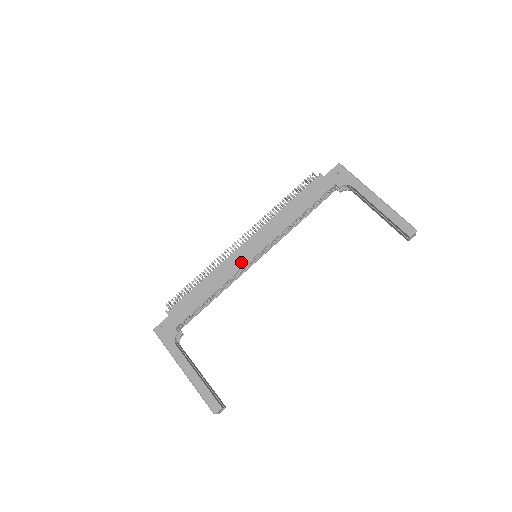
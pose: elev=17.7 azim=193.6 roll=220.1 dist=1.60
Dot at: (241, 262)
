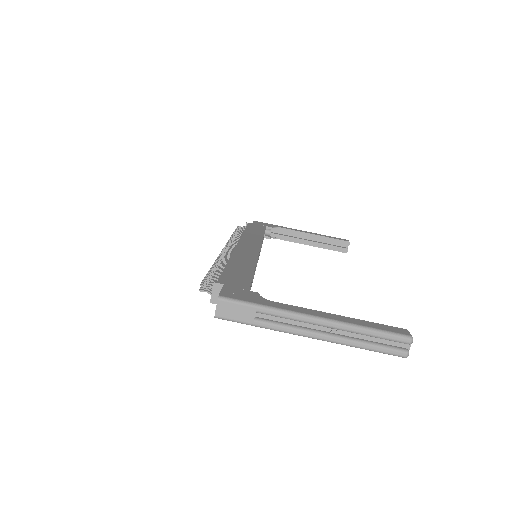
Dot at: (252, 251)
